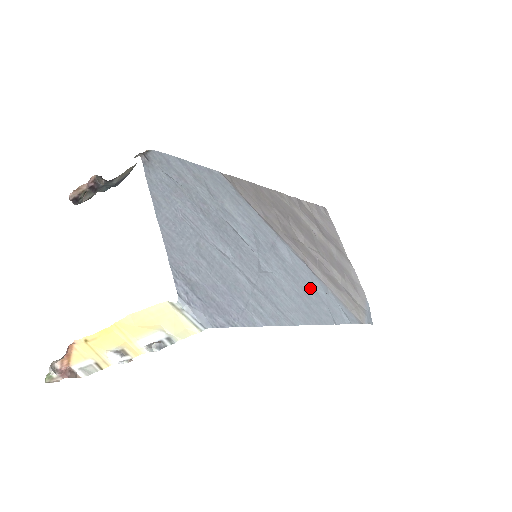
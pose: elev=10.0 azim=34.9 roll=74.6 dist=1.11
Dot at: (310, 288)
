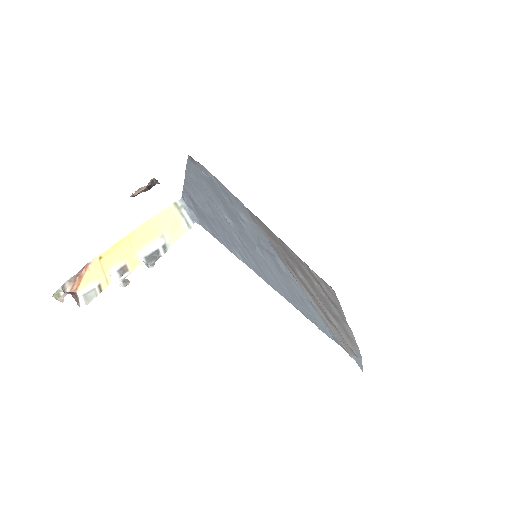
Dot at: (298, 295)
